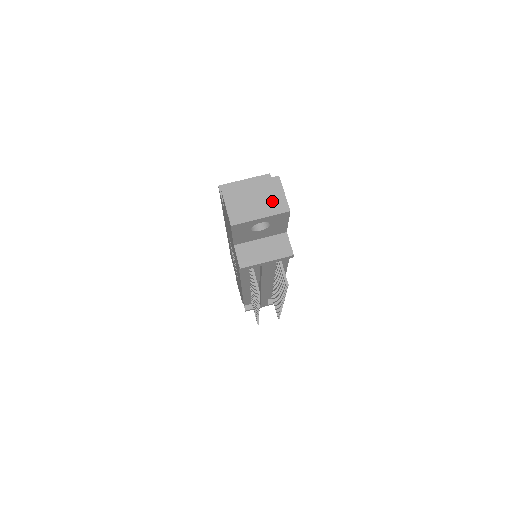
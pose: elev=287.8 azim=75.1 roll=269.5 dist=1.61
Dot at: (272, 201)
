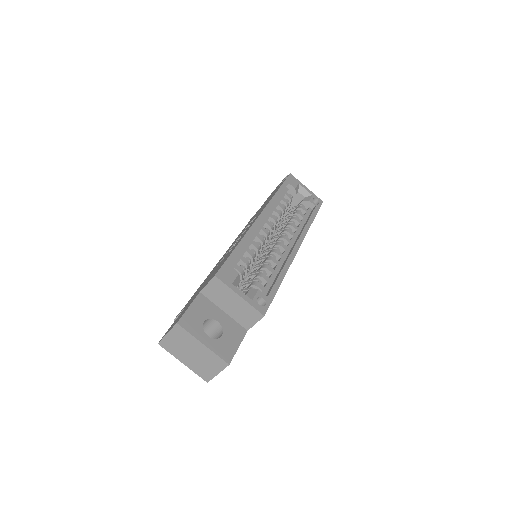
Dot at: (203, 367)
